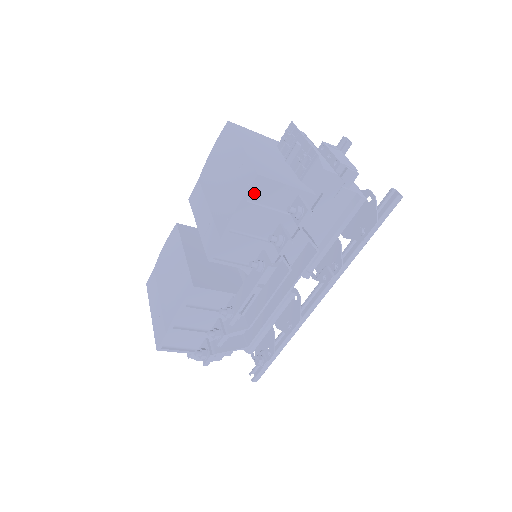
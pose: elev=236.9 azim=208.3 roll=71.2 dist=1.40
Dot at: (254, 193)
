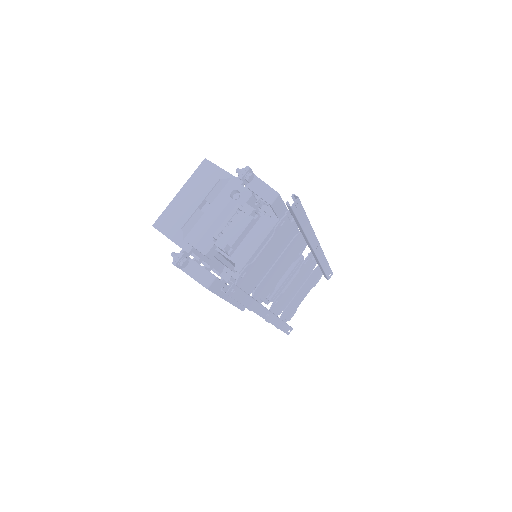
Dot at: occluded
